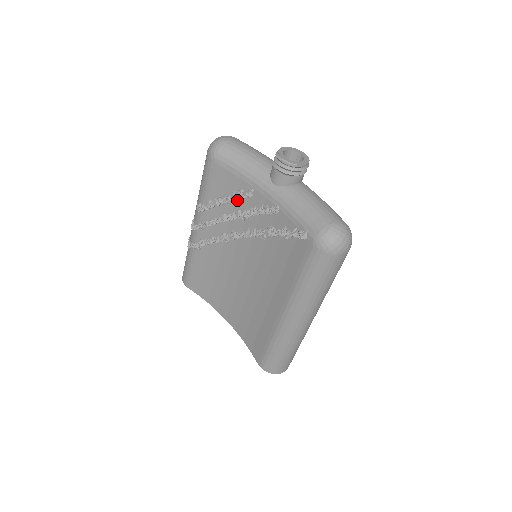
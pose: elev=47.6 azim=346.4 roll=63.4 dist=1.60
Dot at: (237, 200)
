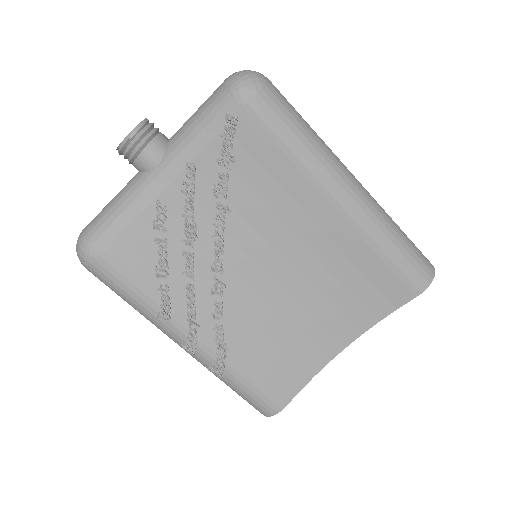
Dot at: (167, 239)
